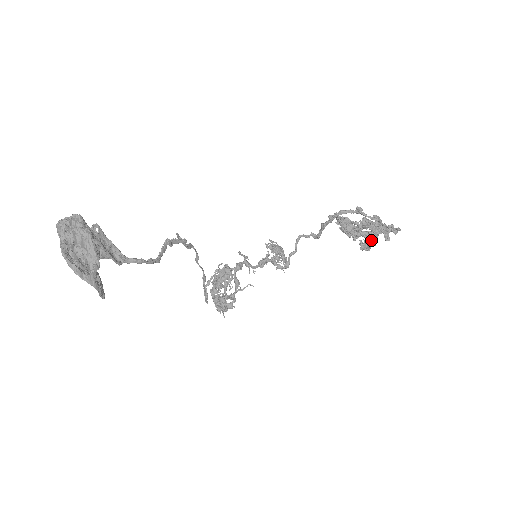
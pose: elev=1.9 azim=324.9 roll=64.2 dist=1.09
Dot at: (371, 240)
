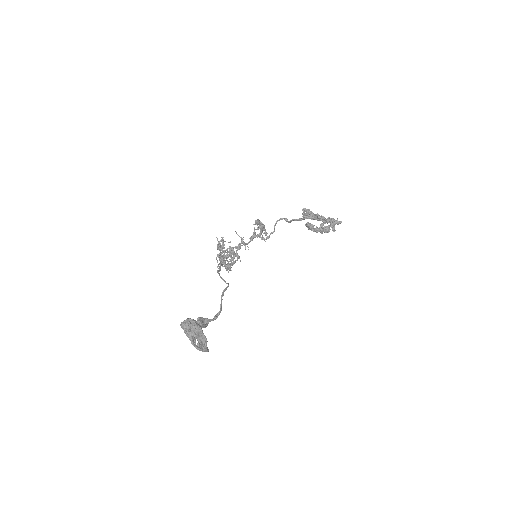
Dot at: (324, 232)
